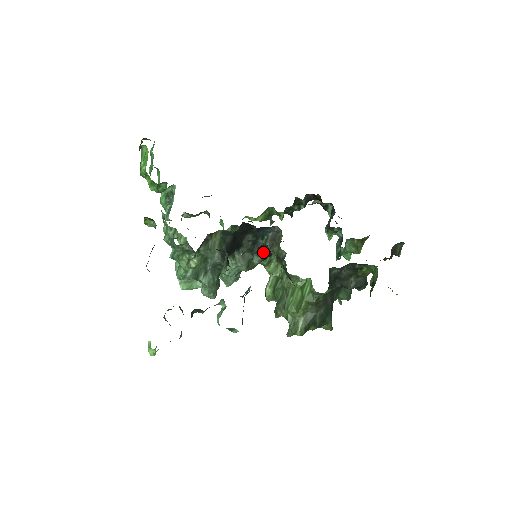
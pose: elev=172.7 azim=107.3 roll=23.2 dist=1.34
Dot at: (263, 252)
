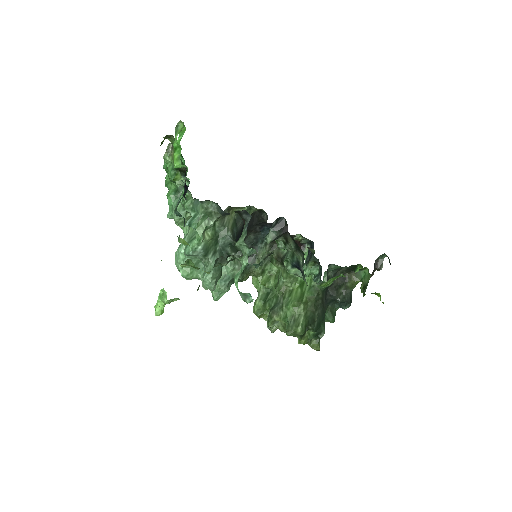
Dot at: (279, 227)
